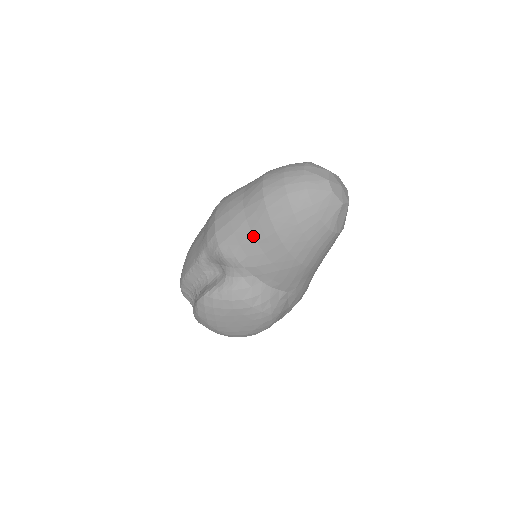
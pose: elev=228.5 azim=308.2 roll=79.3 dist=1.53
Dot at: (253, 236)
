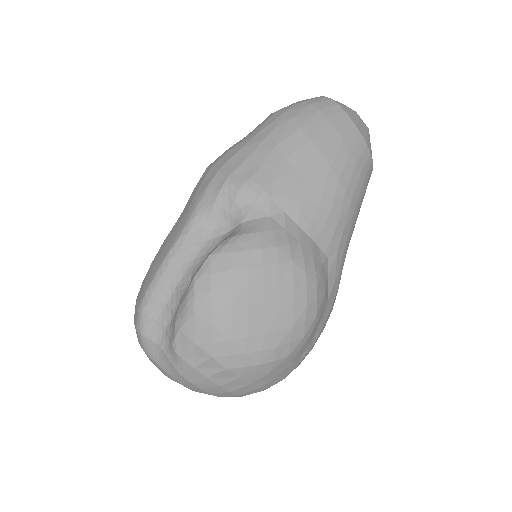
Dot at: (279, 152)
